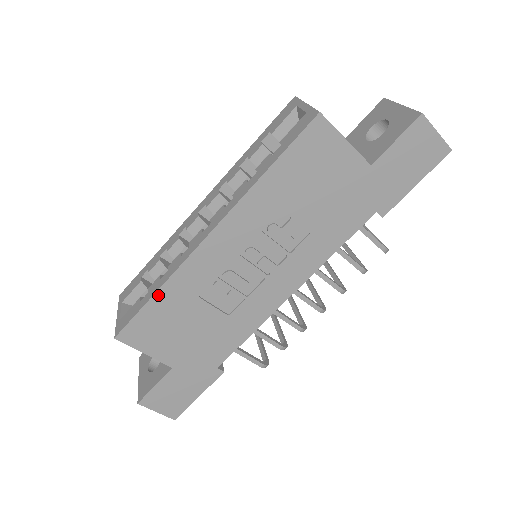
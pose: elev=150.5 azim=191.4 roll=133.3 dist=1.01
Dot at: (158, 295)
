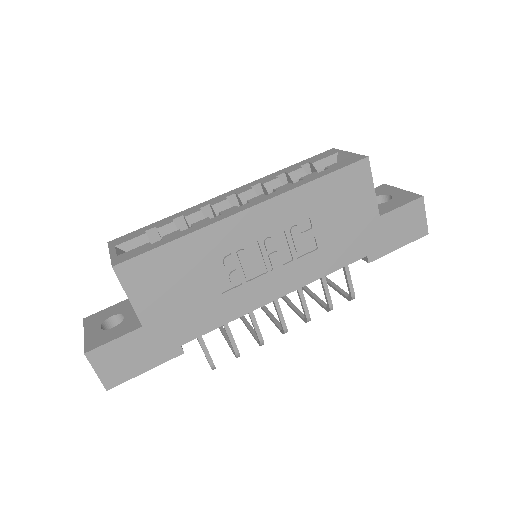
Dot at: (177, 242)
